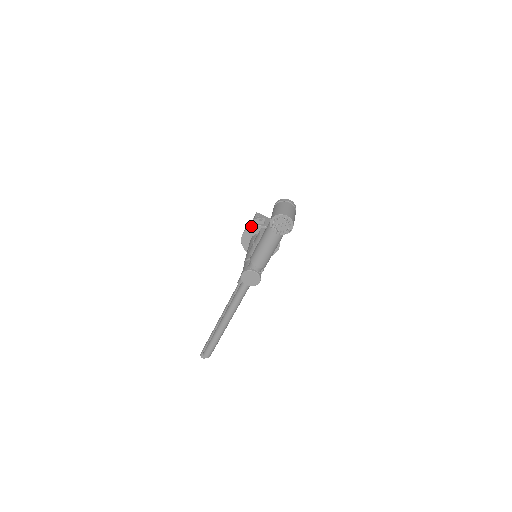
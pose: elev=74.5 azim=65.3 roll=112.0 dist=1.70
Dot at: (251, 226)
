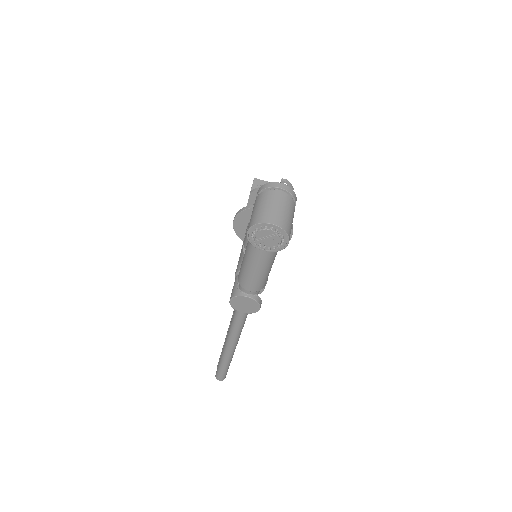
Dot at: (242, 210)
